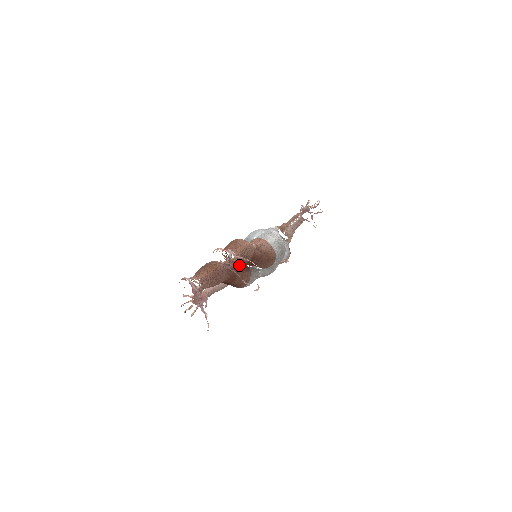
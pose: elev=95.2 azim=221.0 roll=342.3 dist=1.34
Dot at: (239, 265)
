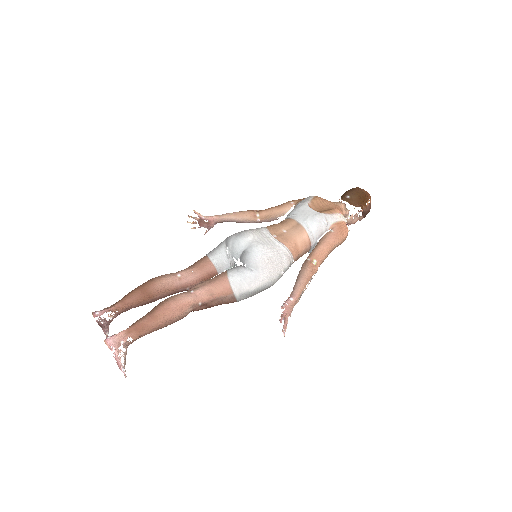
Dot at: occluded
